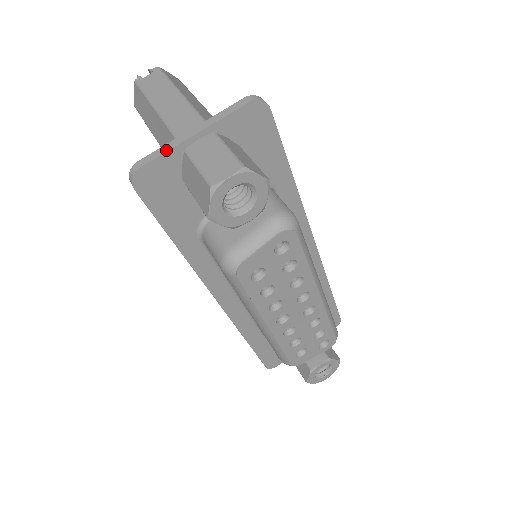
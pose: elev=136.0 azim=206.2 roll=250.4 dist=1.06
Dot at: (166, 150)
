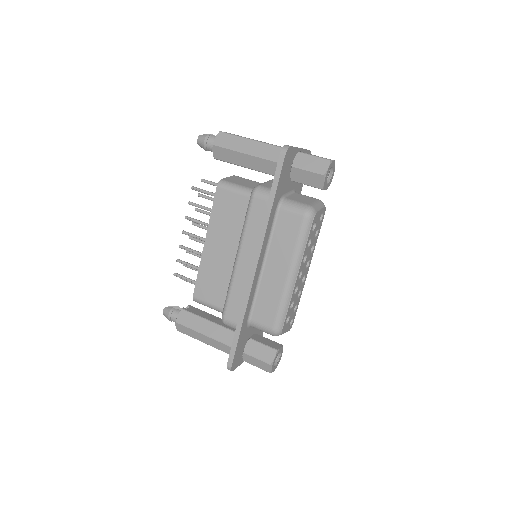
Dot at: (295, 147)
